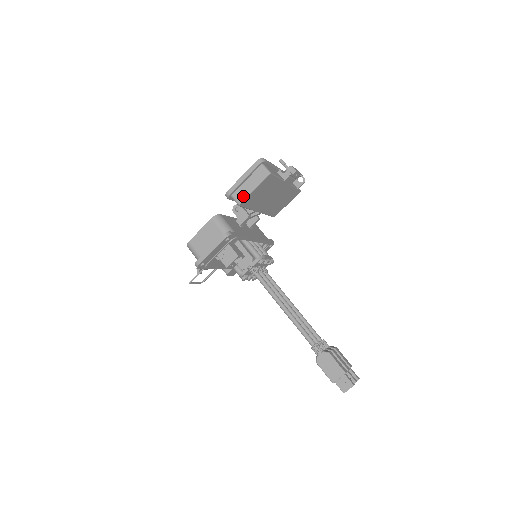
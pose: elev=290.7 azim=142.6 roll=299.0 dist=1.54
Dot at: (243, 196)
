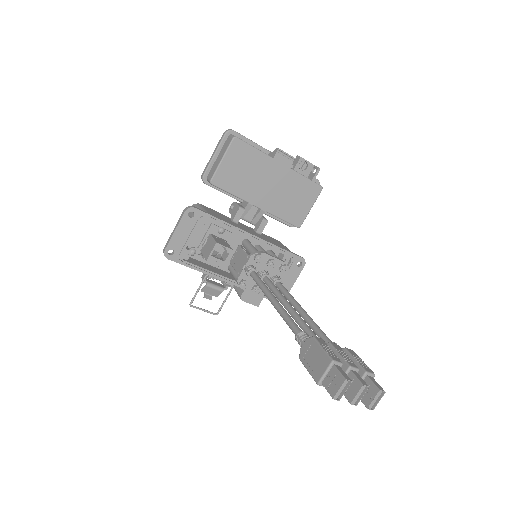
Dot at: (213, 172)
